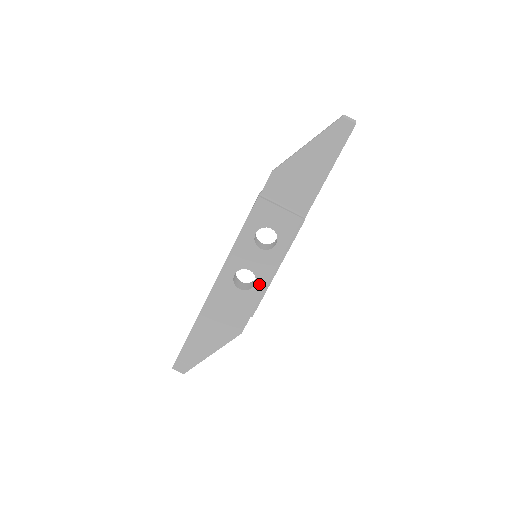
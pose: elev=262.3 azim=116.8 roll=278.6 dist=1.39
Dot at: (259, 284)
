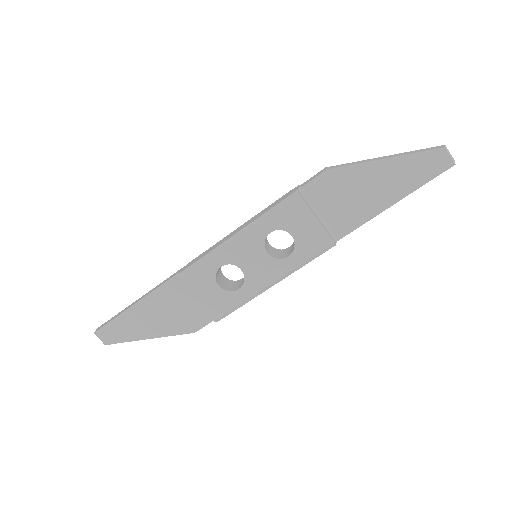
Dot at: (244, 291)
